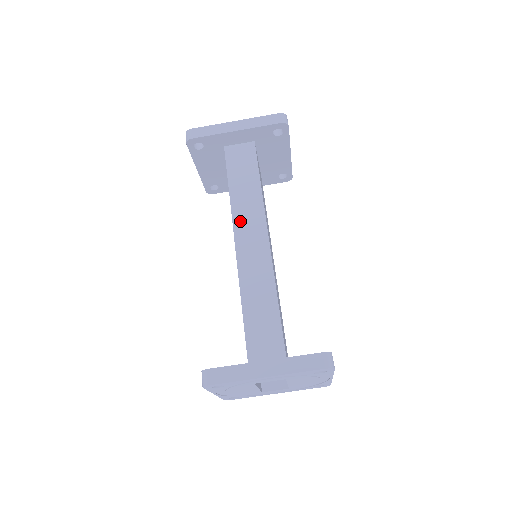
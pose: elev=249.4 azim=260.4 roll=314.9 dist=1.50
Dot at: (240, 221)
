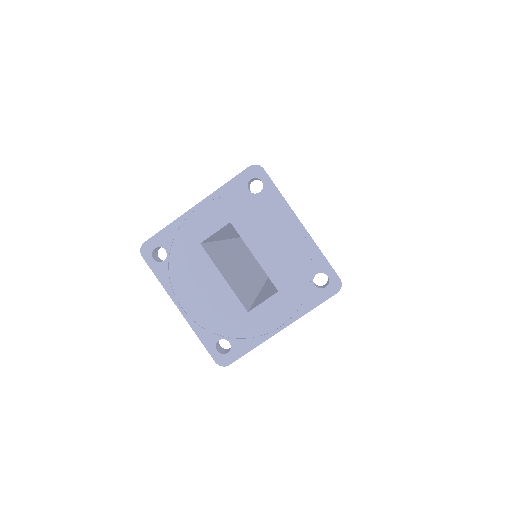
Dot at: occluded
